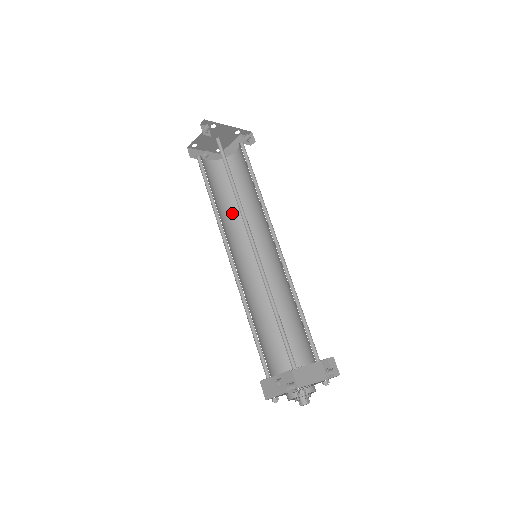
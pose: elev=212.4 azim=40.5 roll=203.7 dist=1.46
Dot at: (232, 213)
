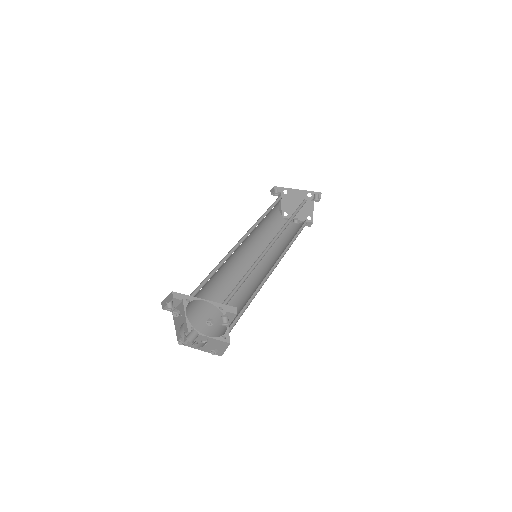
Dot at: (283, 247)
